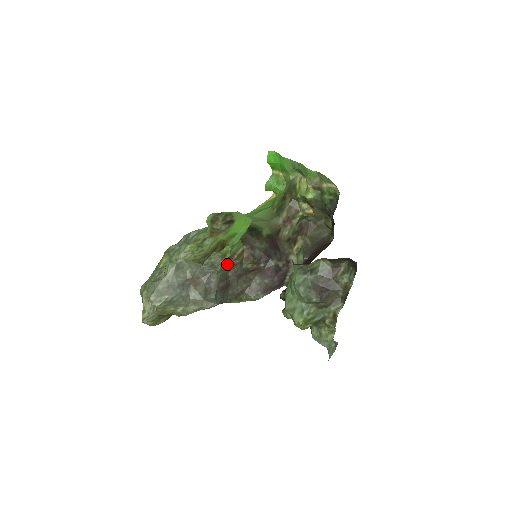
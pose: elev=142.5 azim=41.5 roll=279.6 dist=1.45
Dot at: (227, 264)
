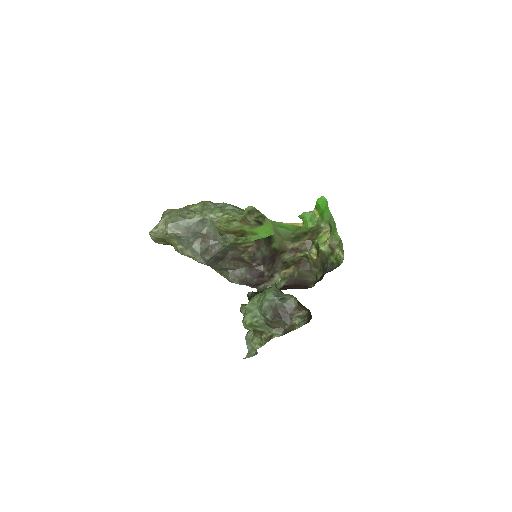
Dot at: (234, 245)
